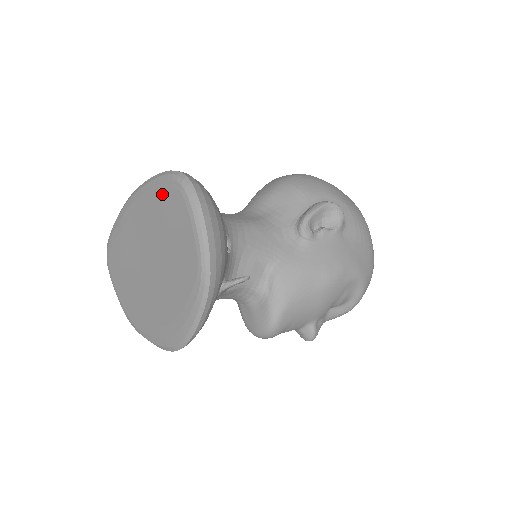
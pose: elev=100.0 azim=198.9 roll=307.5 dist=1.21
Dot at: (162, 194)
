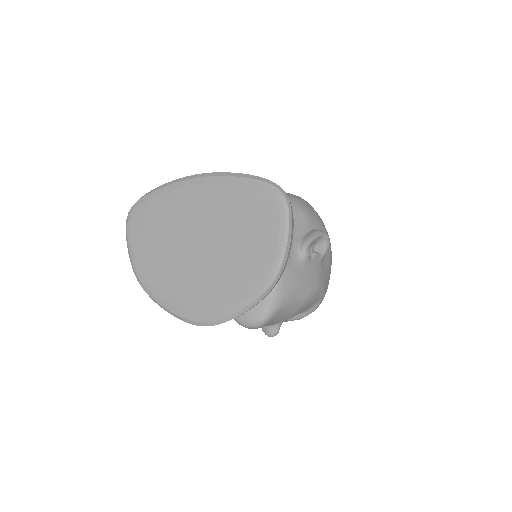
Dot at: (251, 195)
